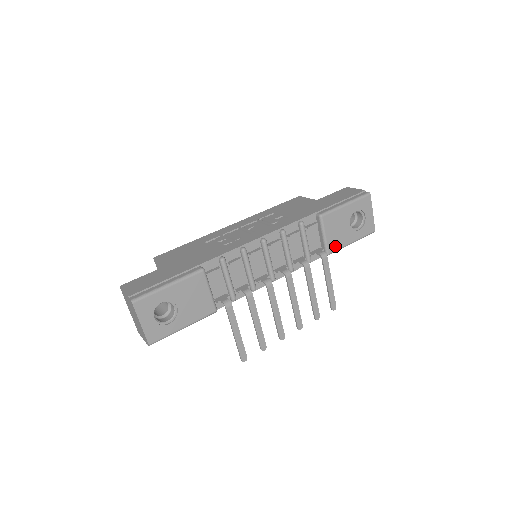
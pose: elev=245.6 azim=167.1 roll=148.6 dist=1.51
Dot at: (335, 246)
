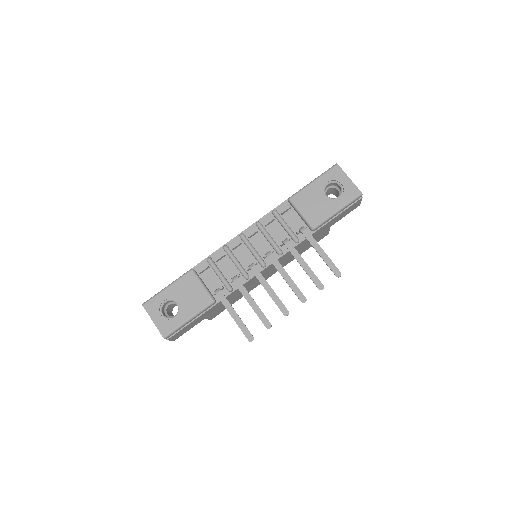
Dot at: (317, 219)
